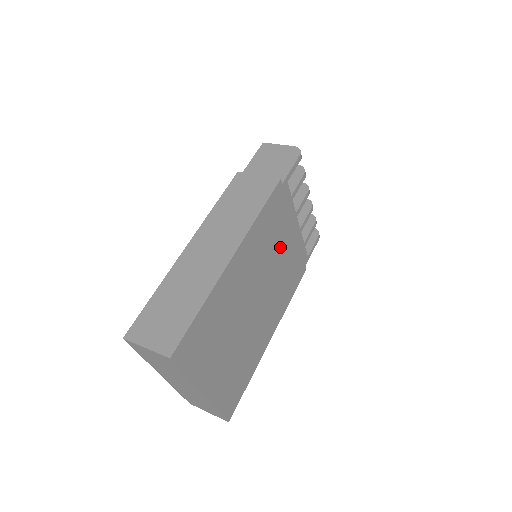
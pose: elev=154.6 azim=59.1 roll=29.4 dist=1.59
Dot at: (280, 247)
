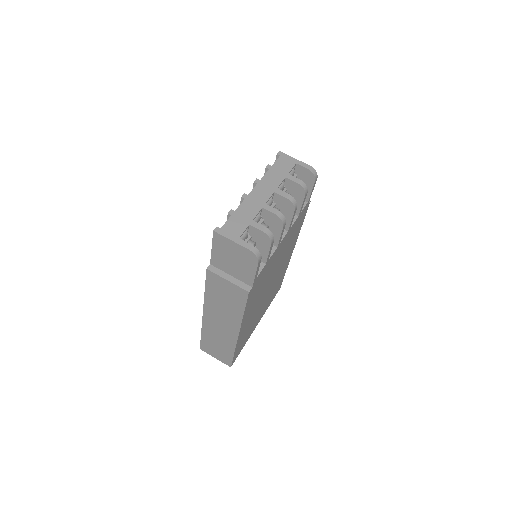
Dot at: (273, 266)
